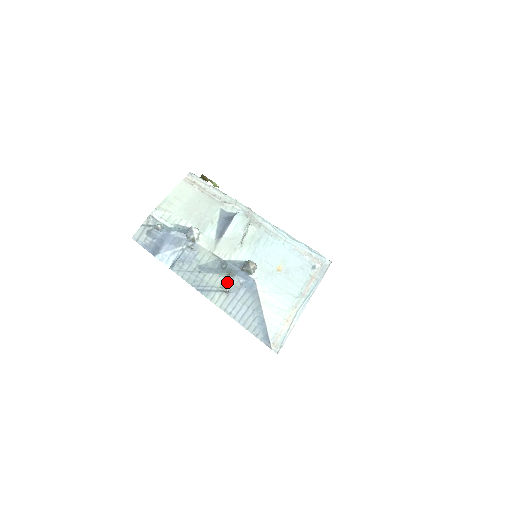
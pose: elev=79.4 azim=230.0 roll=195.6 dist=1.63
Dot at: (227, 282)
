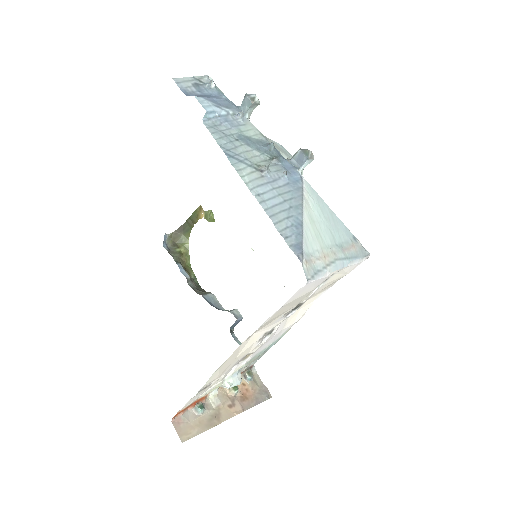
Dot at: (267, 164)
